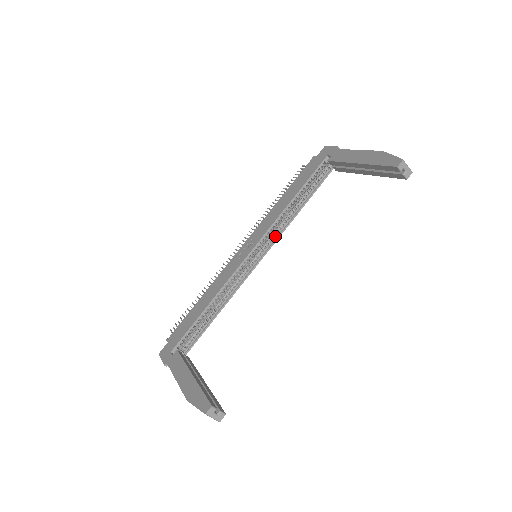
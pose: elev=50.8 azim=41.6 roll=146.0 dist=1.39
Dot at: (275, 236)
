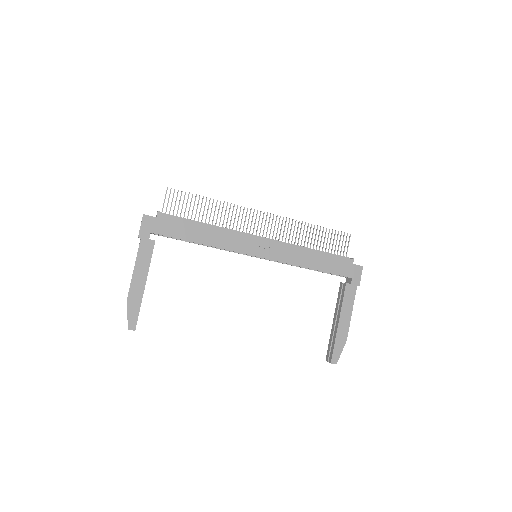
Dot at: occluded
